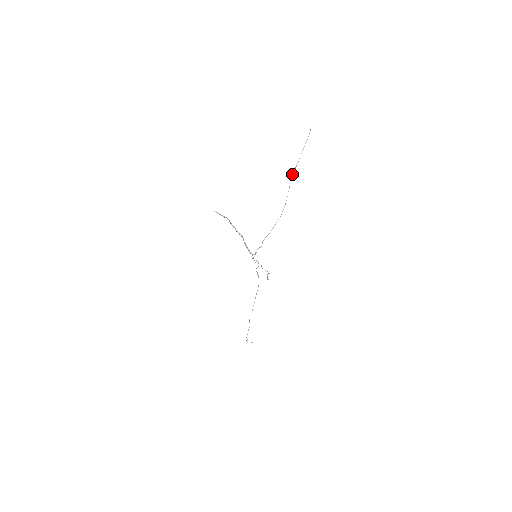
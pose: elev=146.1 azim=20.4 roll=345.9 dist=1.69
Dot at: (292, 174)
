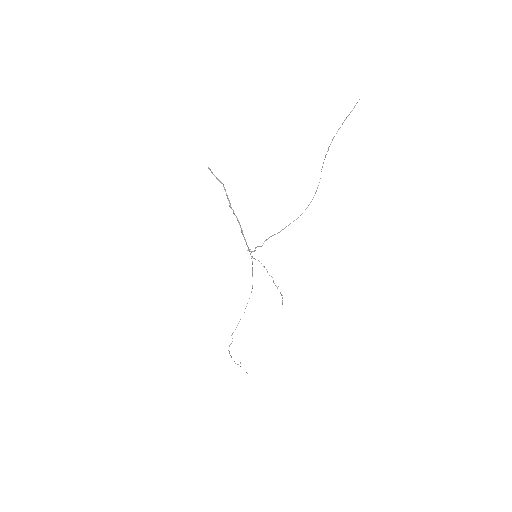
Dot at: (323, 162)
